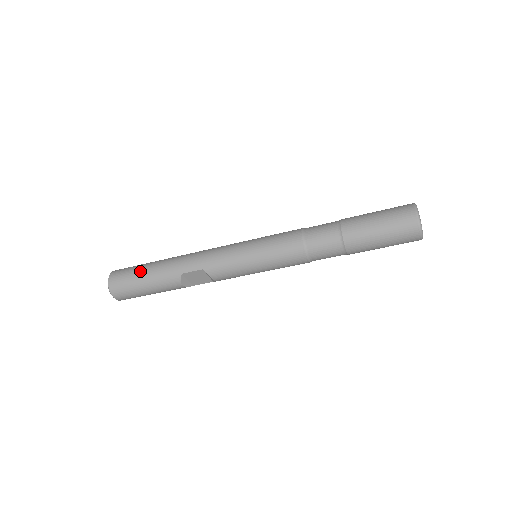
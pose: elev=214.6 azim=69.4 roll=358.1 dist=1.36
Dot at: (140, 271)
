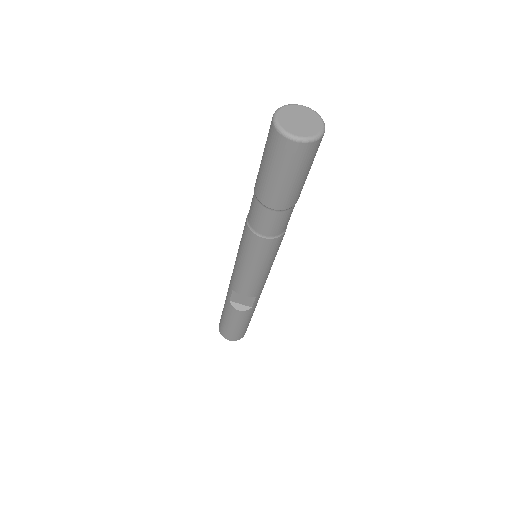
Dot at: occluded
